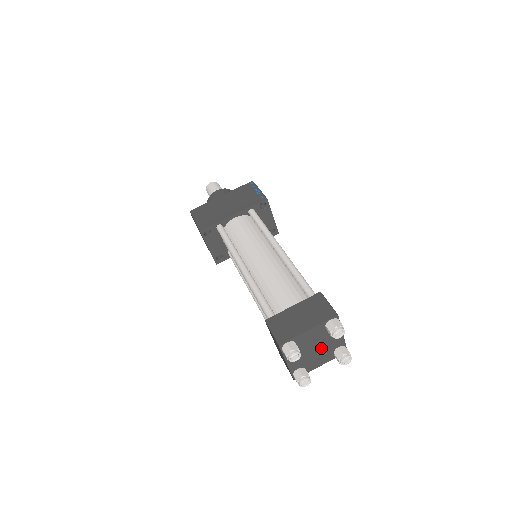
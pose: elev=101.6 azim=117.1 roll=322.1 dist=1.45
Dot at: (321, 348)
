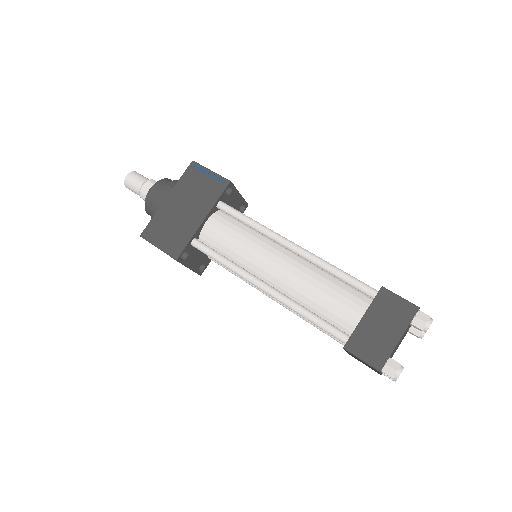
Dot at: (402, 338)
